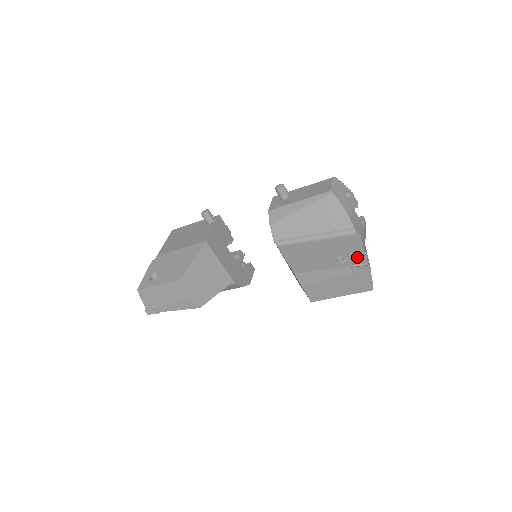
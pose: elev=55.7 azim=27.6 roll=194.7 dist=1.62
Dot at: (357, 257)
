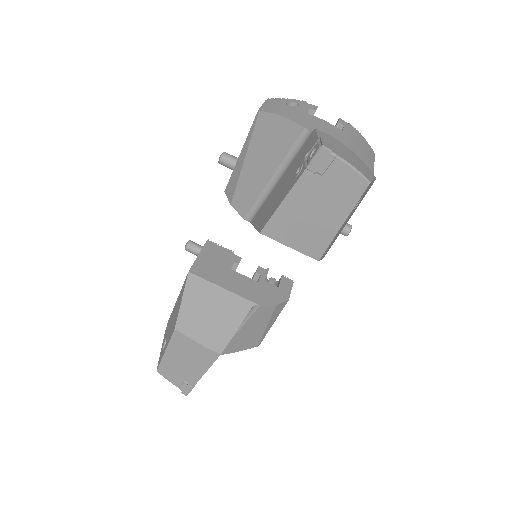
Dot at: (311, 152)
